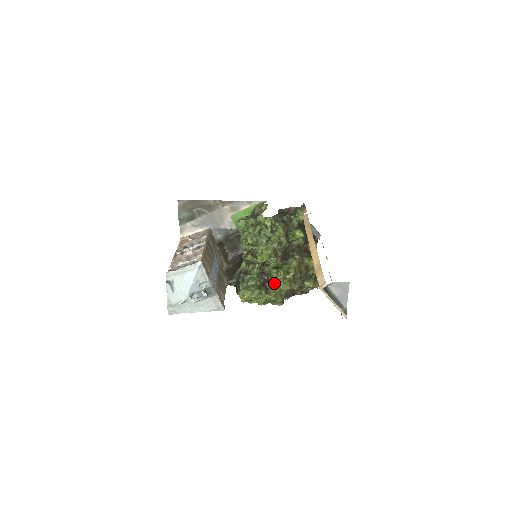
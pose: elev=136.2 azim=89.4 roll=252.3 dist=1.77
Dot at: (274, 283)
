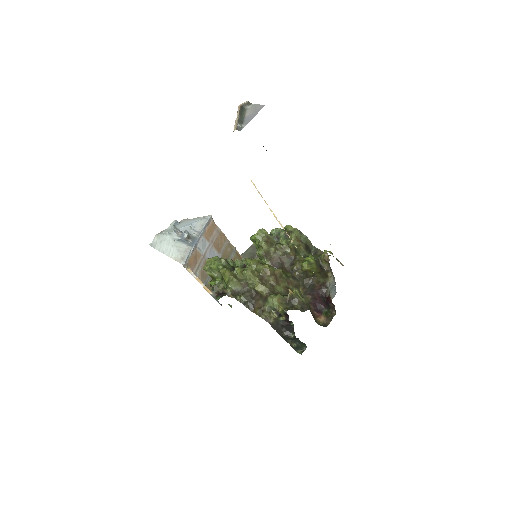
Dot at: occluded
